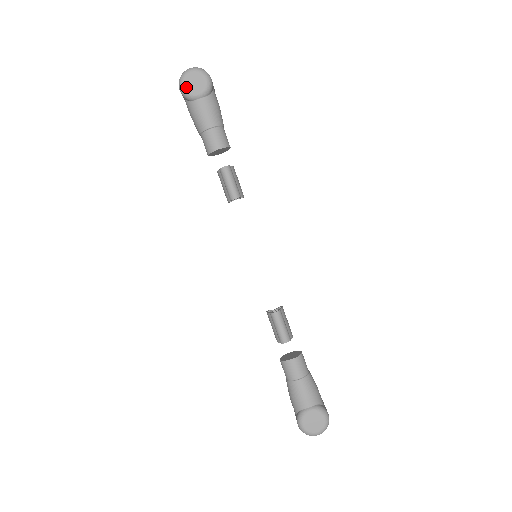
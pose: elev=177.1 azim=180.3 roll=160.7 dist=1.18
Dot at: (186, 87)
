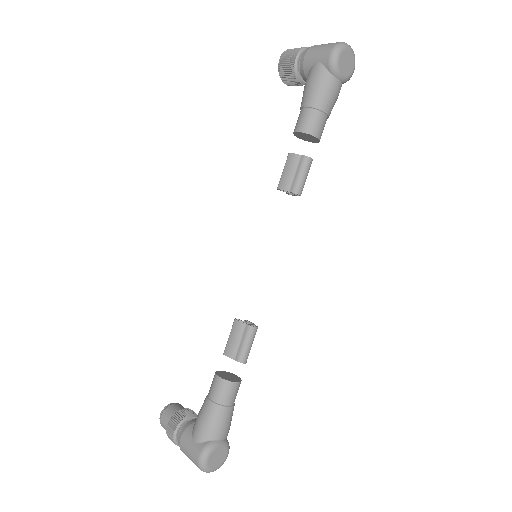
Dot at: (340, 58)
